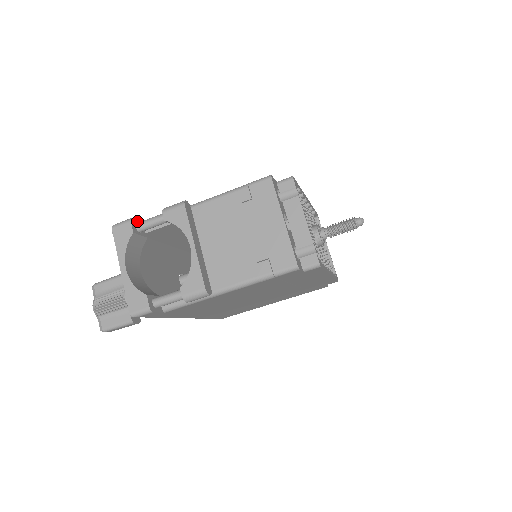
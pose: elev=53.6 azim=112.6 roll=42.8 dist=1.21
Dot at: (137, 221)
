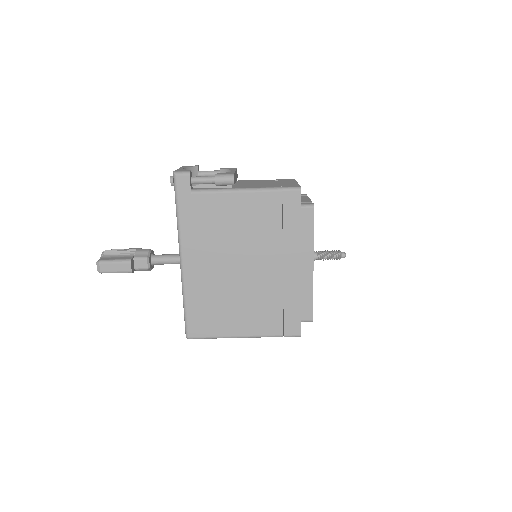
Dot at: occluded
